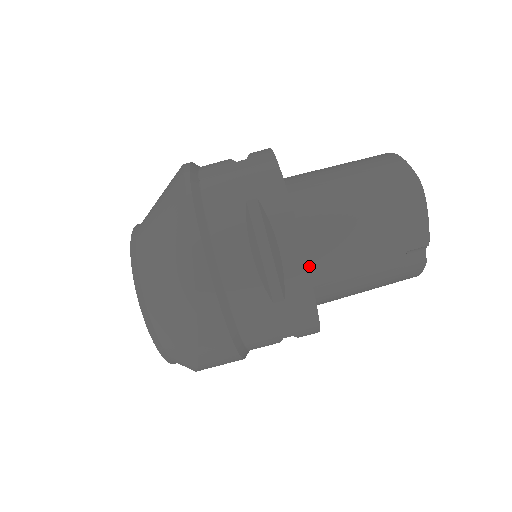
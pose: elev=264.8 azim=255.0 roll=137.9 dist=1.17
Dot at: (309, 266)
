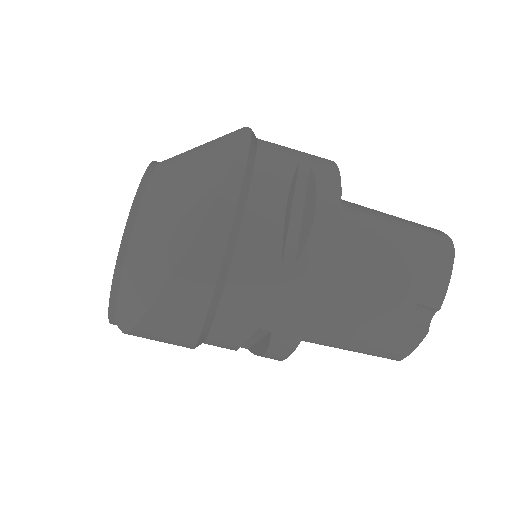
Dot at: occluded
